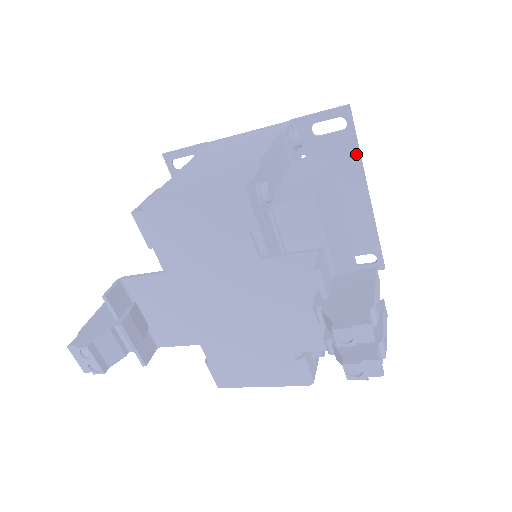
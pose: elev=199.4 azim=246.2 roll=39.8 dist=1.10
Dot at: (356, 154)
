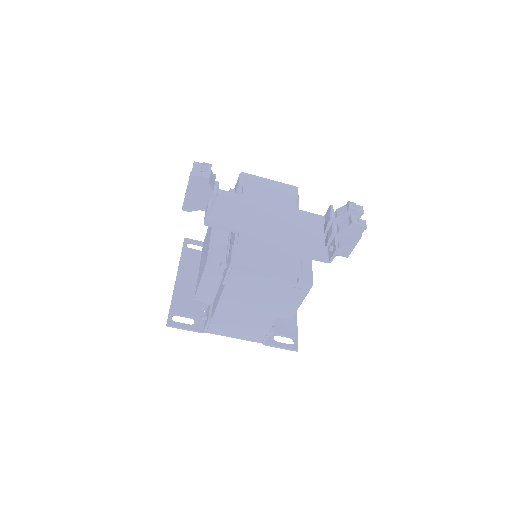
Dot at: occluded
